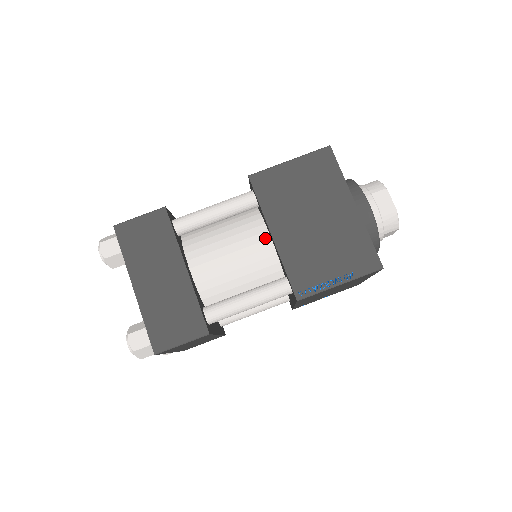
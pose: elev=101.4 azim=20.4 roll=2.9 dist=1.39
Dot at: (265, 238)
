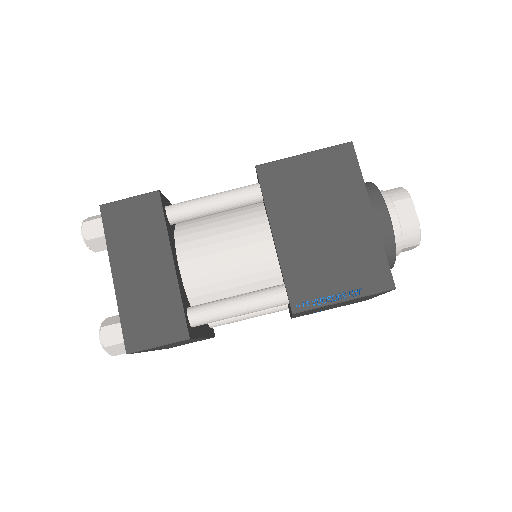
Dot at: (266, 238)
